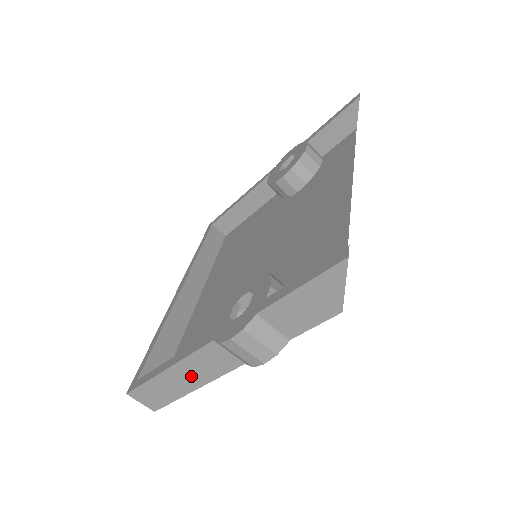
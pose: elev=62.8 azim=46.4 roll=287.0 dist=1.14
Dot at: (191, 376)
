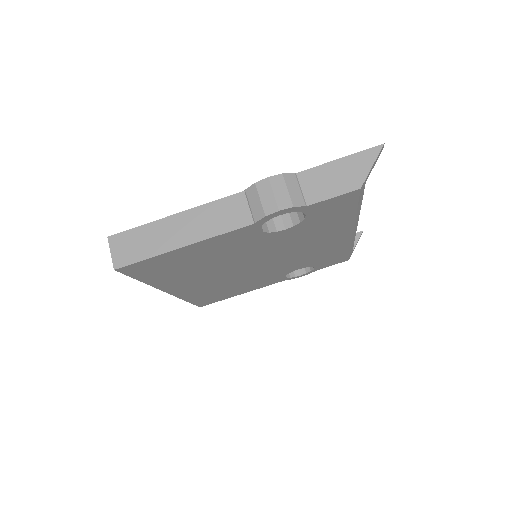
Dot at: (193, 228)
